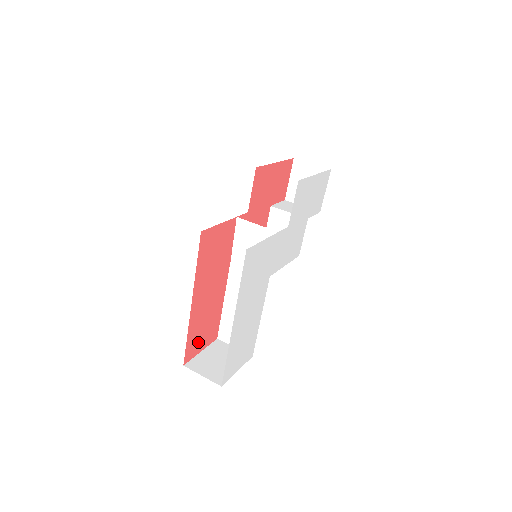
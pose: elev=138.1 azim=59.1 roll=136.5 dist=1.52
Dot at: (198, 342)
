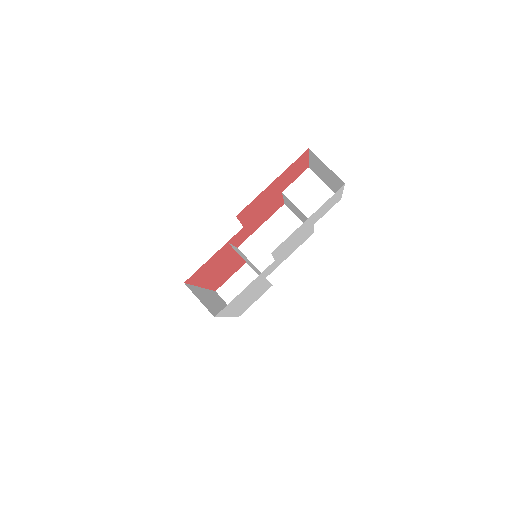
Dot at: (225, 278)
